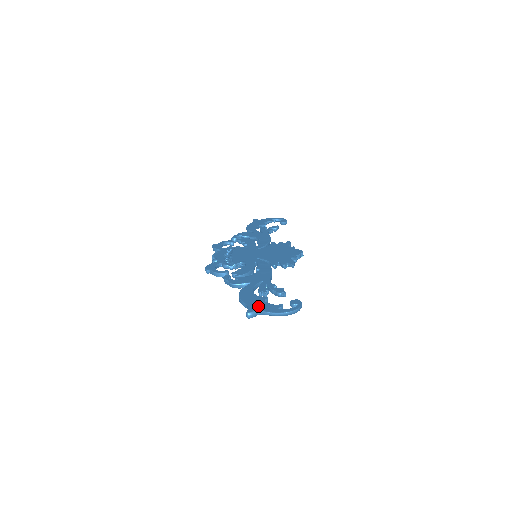
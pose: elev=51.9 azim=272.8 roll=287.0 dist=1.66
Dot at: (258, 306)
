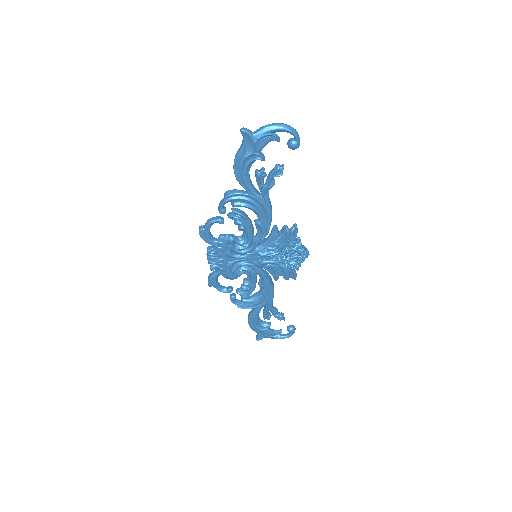
Dot at: occluded
